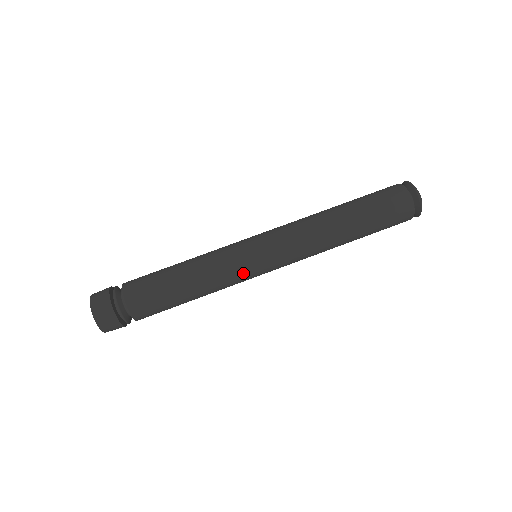
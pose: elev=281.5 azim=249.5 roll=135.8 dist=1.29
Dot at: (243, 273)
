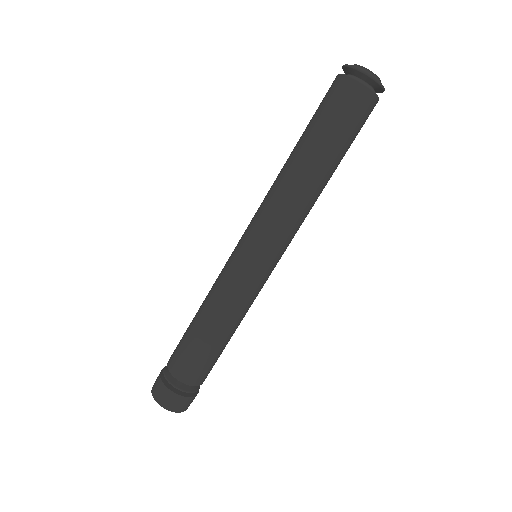
Dot at: (259, 285)
